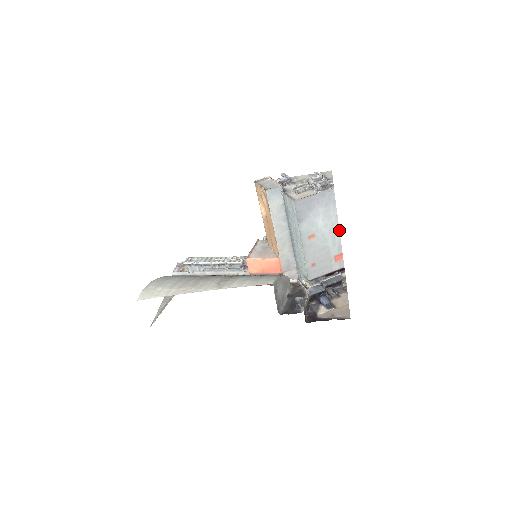
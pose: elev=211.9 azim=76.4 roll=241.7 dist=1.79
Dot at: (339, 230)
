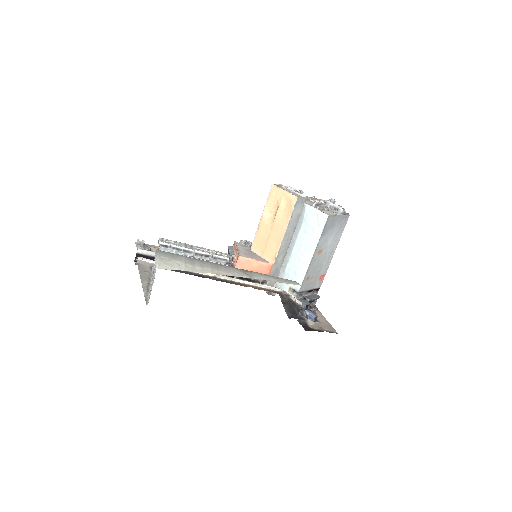
Dot at: occluded
